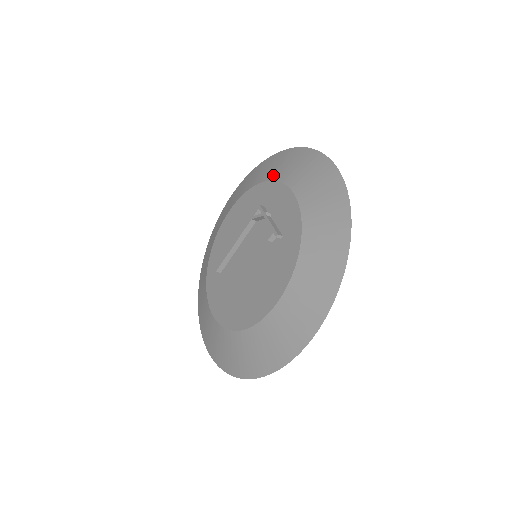
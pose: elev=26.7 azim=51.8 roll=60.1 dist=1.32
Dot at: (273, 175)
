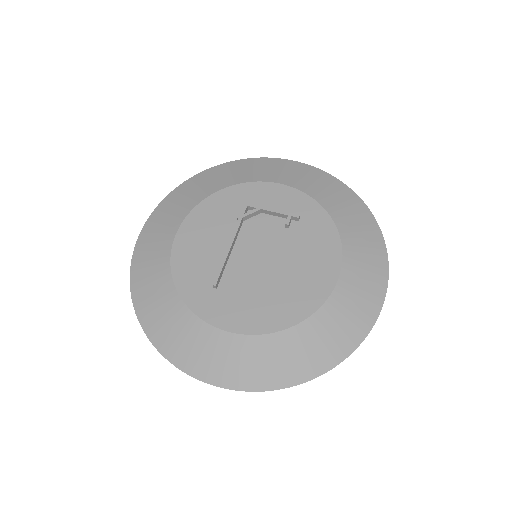
Dot at: (234, 180)
